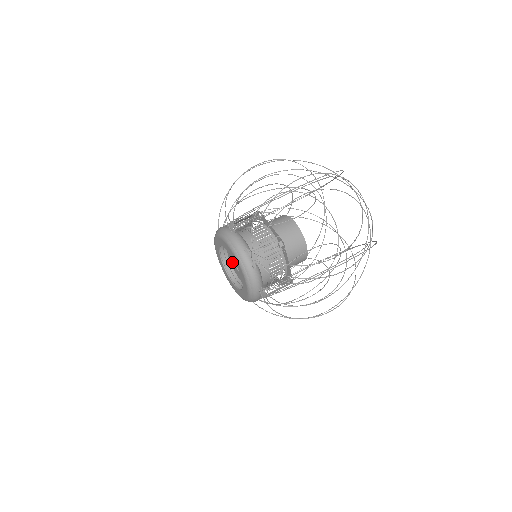
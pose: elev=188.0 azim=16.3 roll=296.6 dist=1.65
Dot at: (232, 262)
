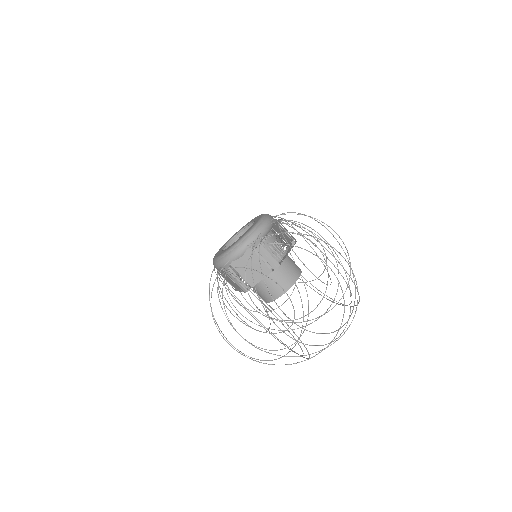
Dot at: occluded
